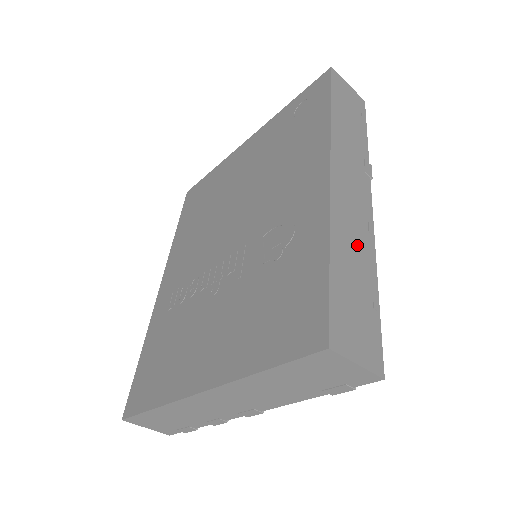
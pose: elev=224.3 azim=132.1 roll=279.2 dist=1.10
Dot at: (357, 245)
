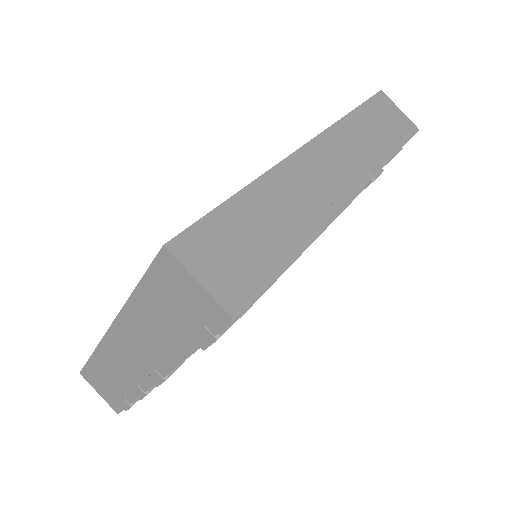
Dot at: (296, 207)
